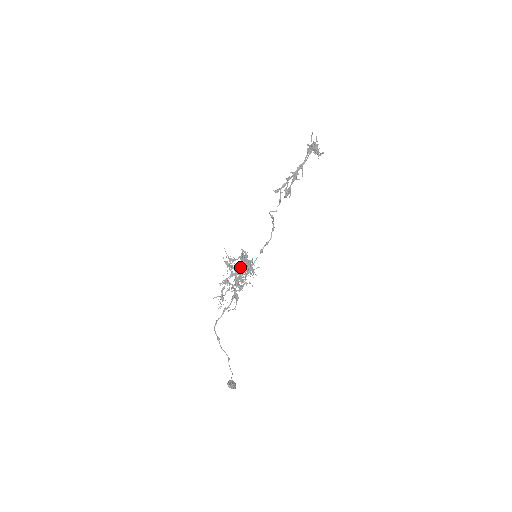
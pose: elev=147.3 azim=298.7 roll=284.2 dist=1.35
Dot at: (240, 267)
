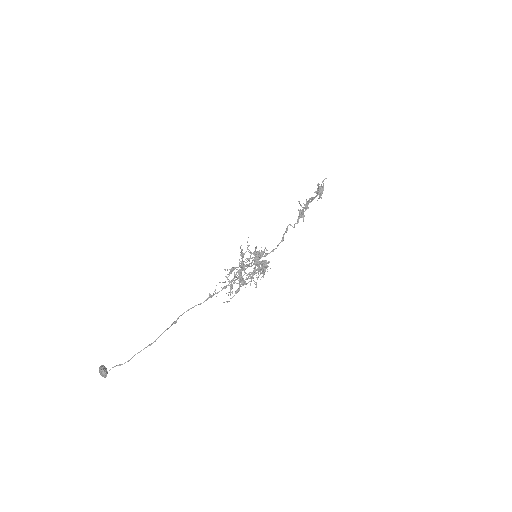
Dot at: (252, 262)
